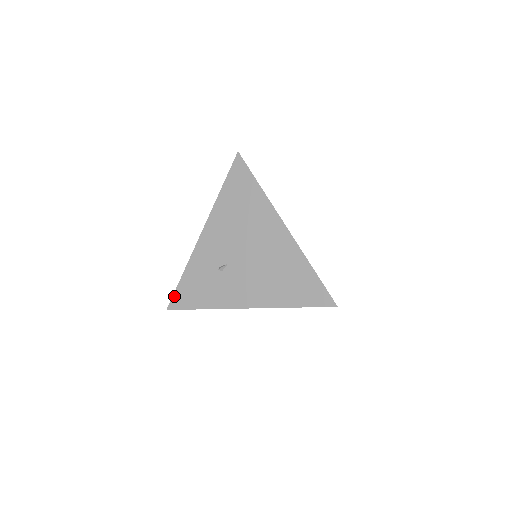
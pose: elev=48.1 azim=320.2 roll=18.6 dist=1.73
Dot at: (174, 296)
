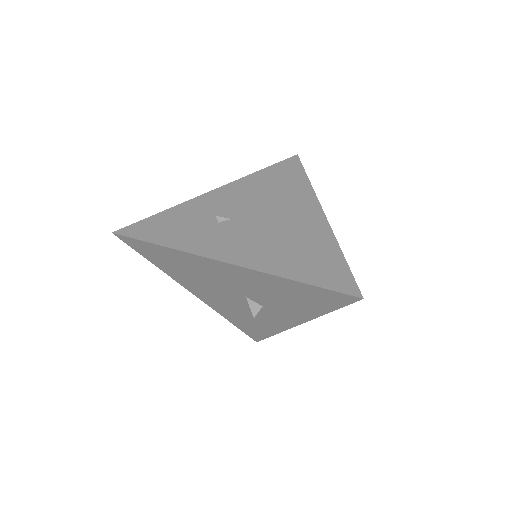
Dot at: (135, 224)
